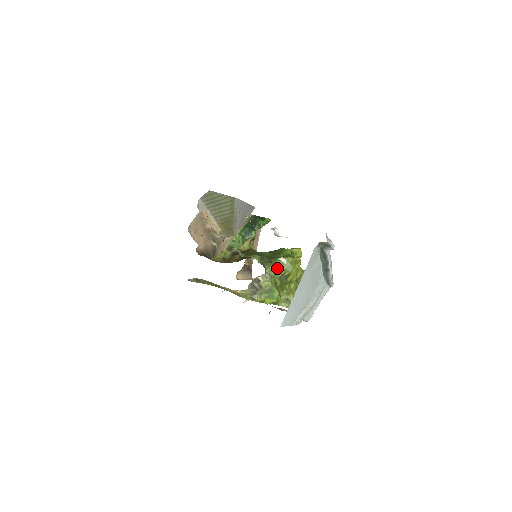
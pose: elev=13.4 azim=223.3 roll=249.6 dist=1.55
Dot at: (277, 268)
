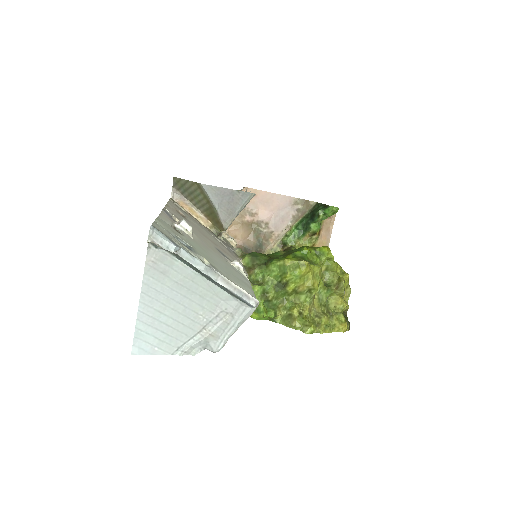
Dot at: (270, 273)
